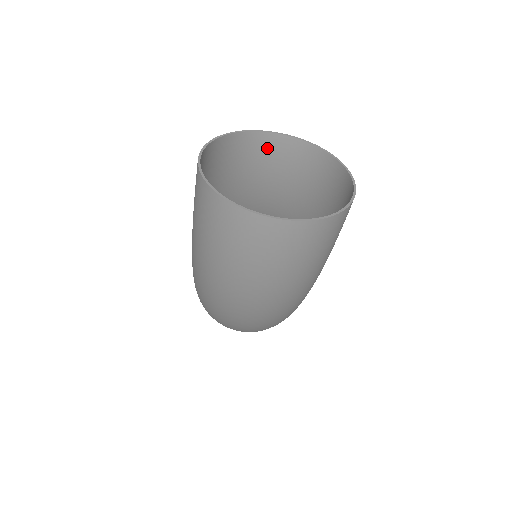
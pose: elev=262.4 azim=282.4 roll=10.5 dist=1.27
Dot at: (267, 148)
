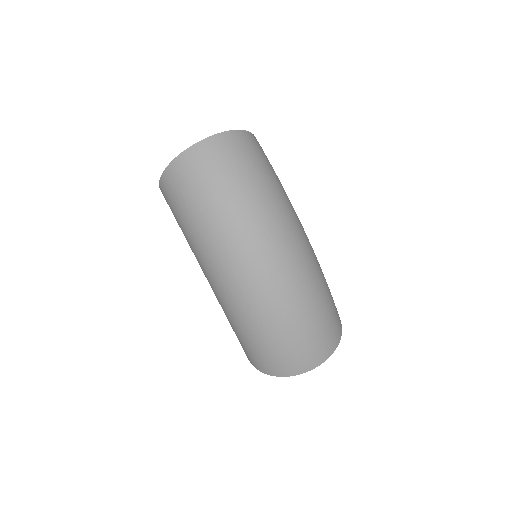
Dot at: occluded
